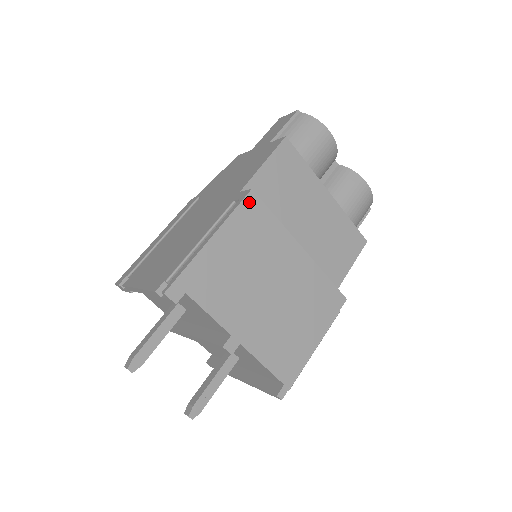
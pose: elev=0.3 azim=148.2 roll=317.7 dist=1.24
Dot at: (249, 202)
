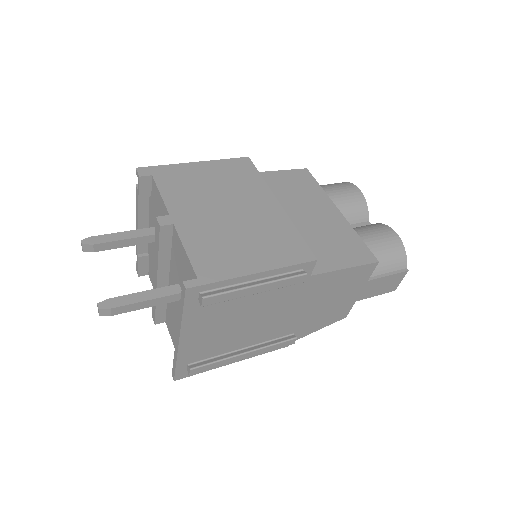
Dot at: (242, 161)
